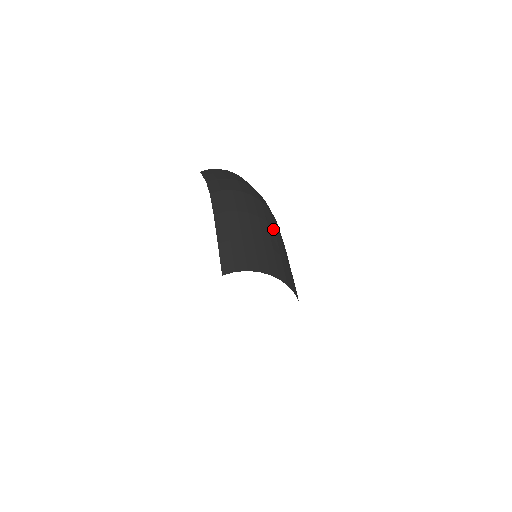
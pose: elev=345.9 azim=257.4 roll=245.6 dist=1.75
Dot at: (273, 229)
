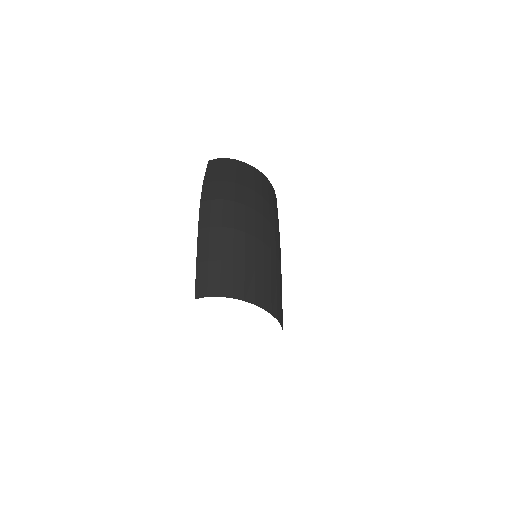
Dot at: (261, 244)
